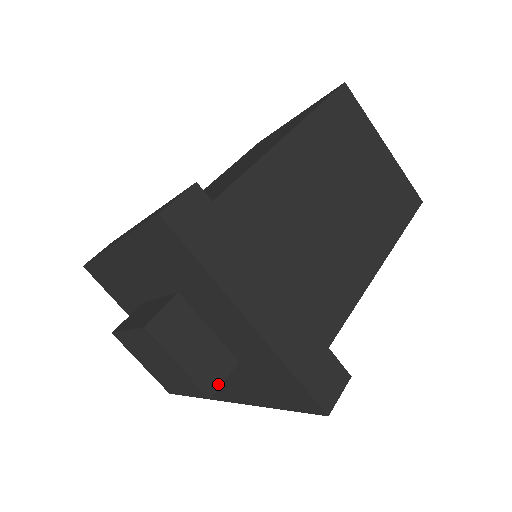
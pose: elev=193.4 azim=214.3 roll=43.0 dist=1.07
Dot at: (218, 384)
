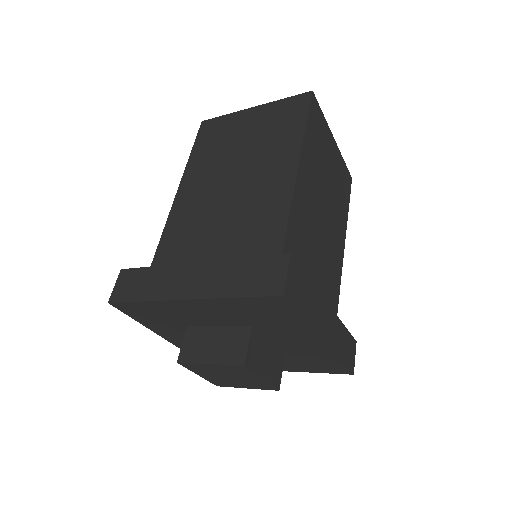
Dot at: (280, 378)
